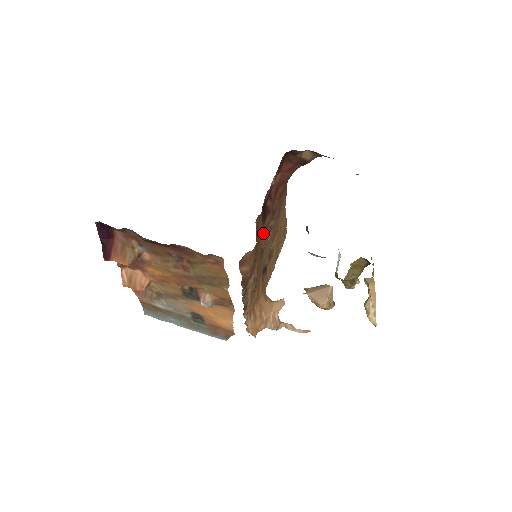
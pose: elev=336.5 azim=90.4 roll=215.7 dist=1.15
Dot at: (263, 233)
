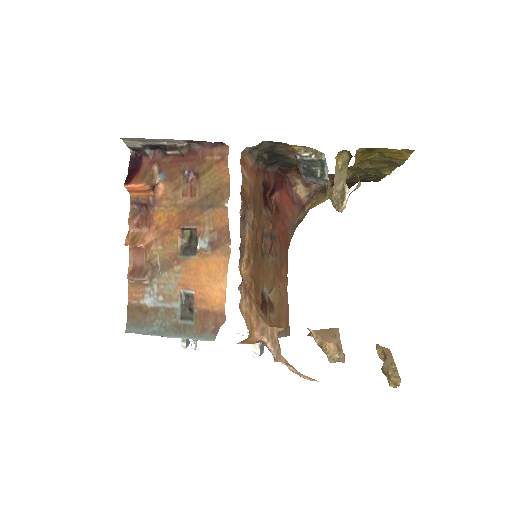
Dot at: (263, 217)
